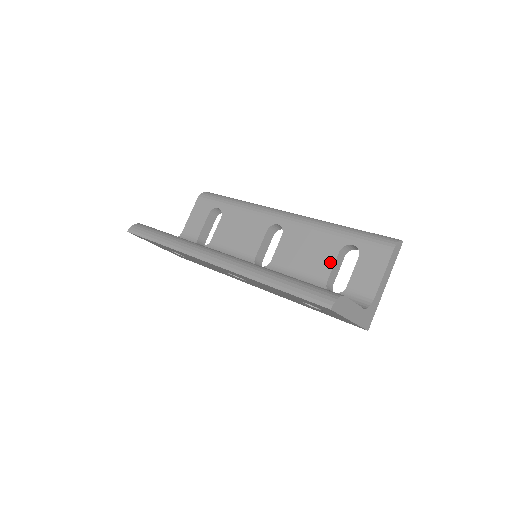
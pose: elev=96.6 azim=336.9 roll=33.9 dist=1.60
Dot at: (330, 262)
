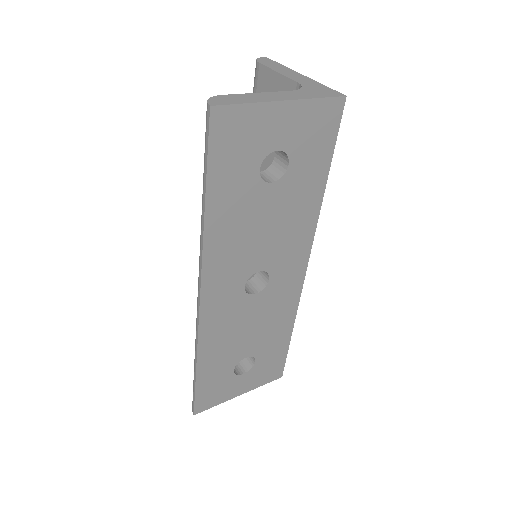
Dot at: (270, 153)
